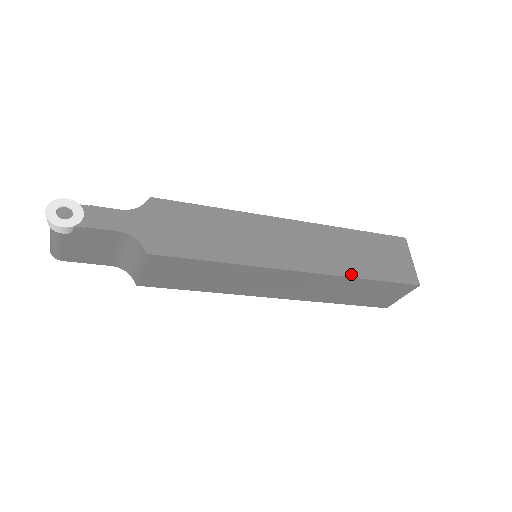
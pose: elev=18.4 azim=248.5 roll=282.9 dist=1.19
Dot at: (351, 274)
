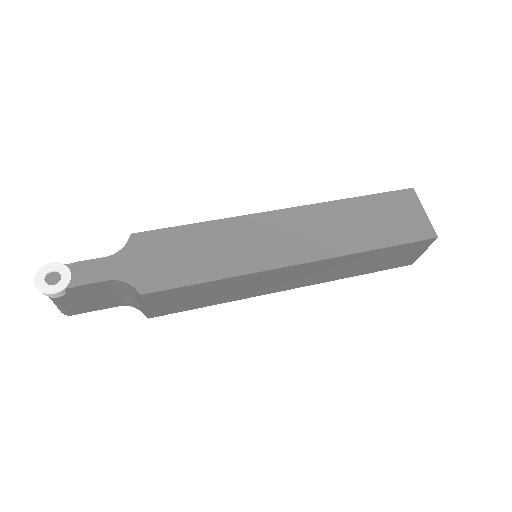
Dot at: (357, 249)
